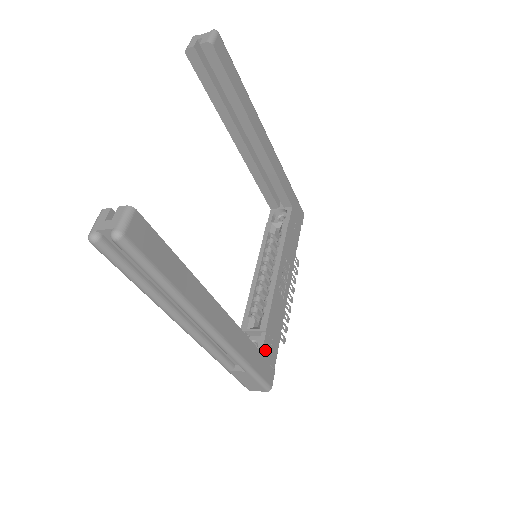
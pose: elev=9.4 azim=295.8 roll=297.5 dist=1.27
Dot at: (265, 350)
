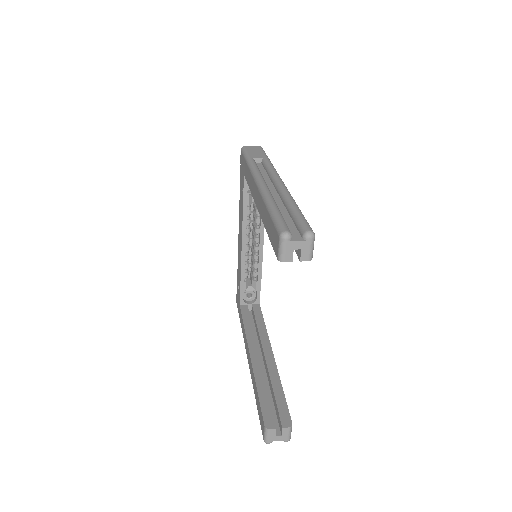
Dot at: (259, 298)
